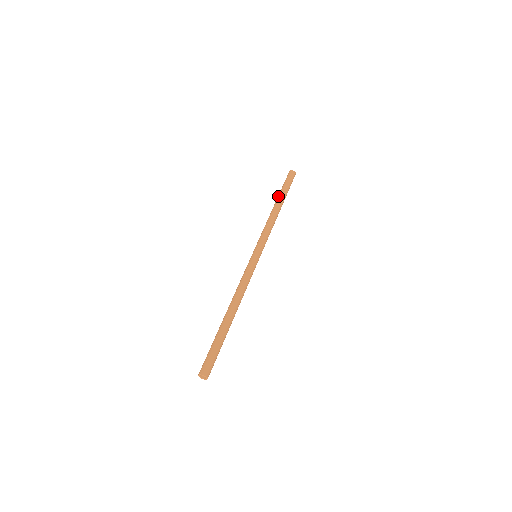
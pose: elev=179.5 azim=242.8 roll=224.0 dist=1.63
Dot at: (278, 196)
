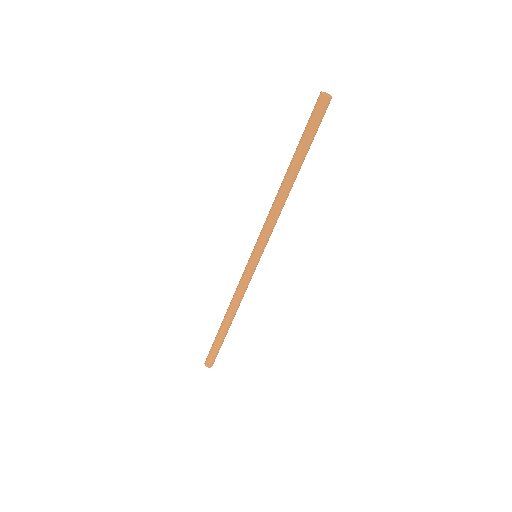
Dot at: occluded
